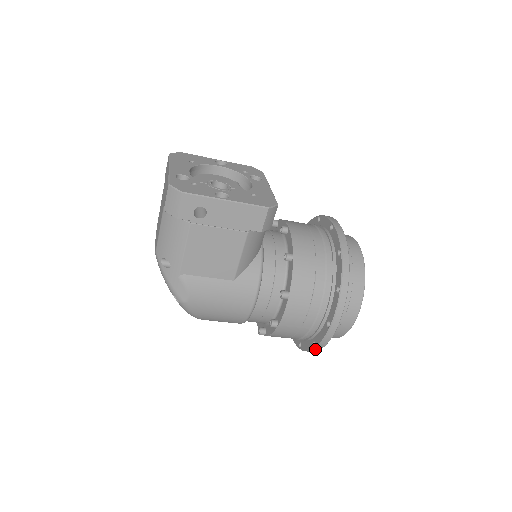
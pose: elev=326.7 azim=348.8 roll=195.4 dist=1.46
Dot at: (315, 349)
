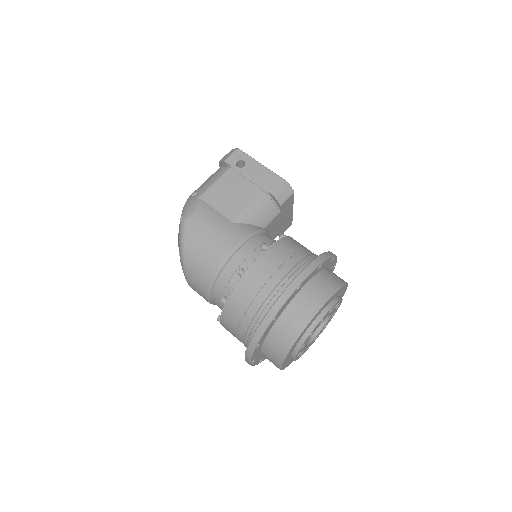
Dot at: (266, 317)
